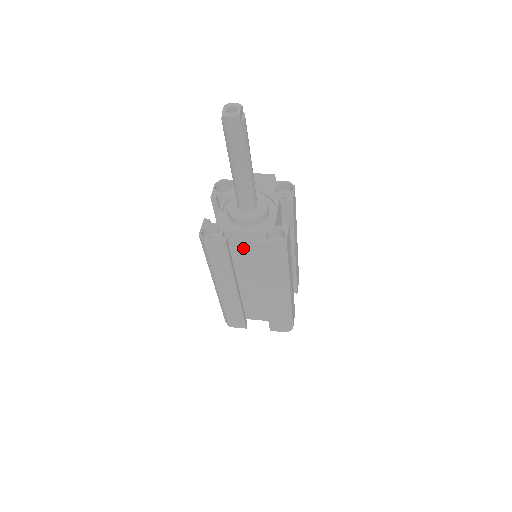
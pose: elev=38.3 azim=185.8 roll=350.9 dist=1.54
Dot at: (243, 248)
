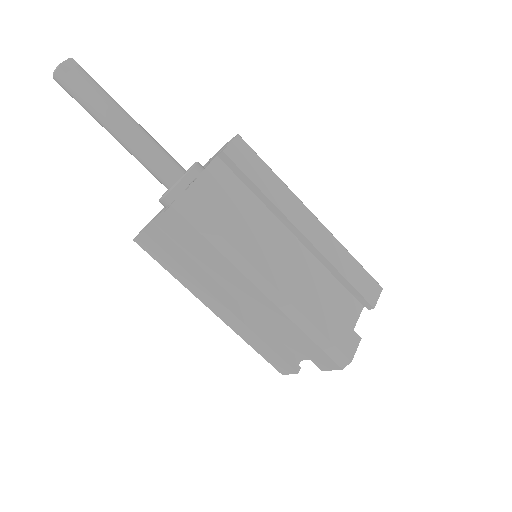
Dot at: occluded
